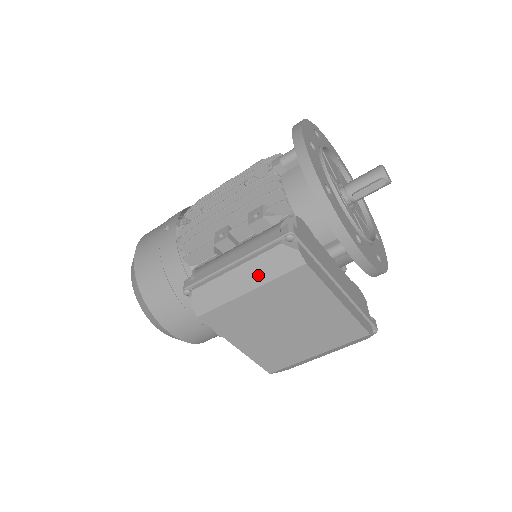
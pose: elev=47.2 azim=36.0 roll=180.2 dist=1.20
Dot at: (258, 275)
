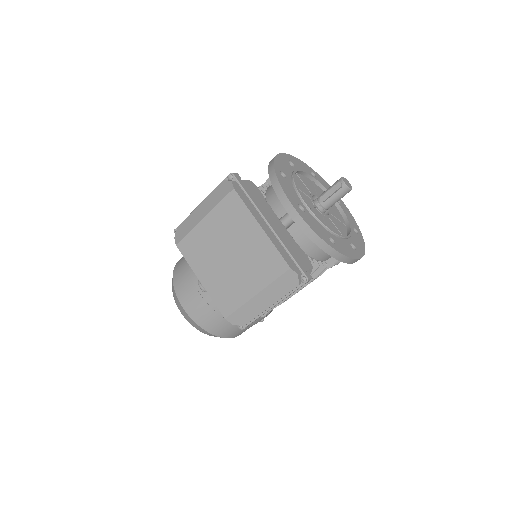
Dot at: (210, 205)
